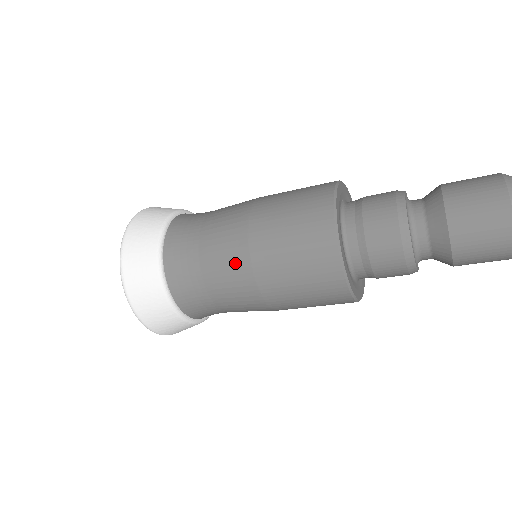
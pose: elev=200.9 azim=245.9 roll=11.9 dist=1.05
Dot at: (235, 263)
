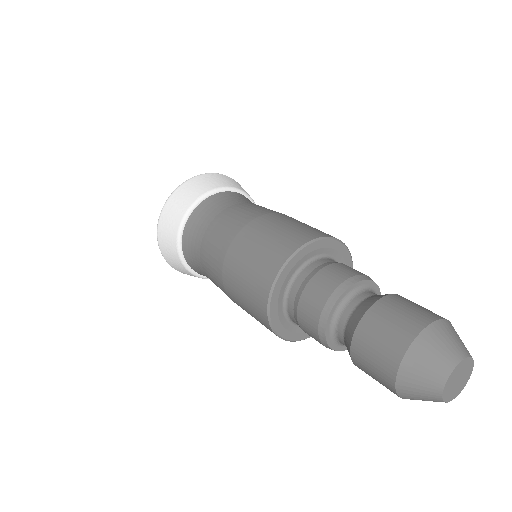
Dot at: occluded
